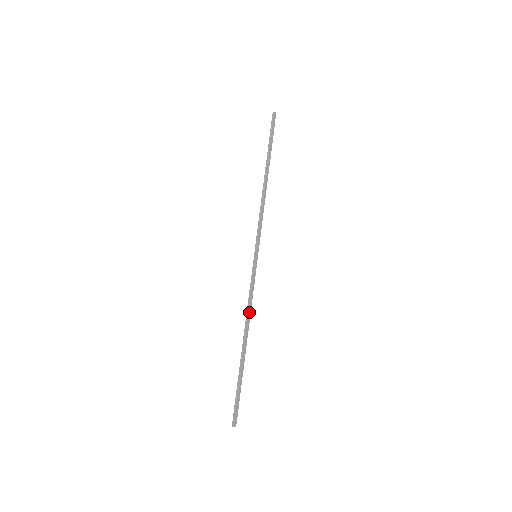
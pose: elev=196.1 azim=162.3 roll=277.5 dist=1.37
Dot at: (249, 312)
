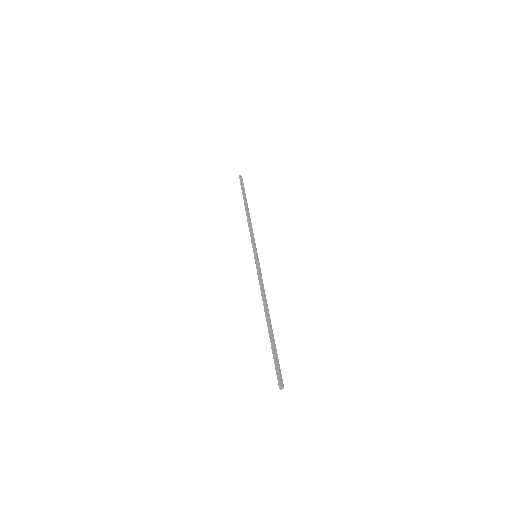
Dot at: (263, 293)
